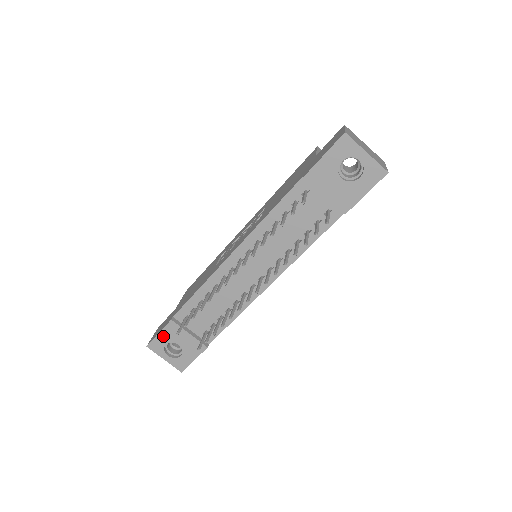
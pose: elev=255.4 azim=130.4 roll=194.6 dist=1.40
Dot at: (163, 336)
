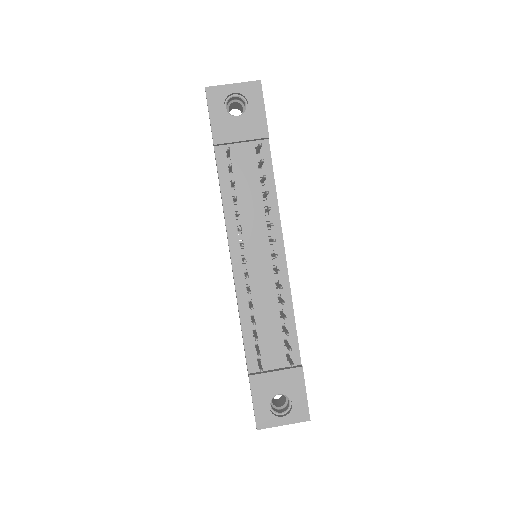
Dot at: (259, 401)
